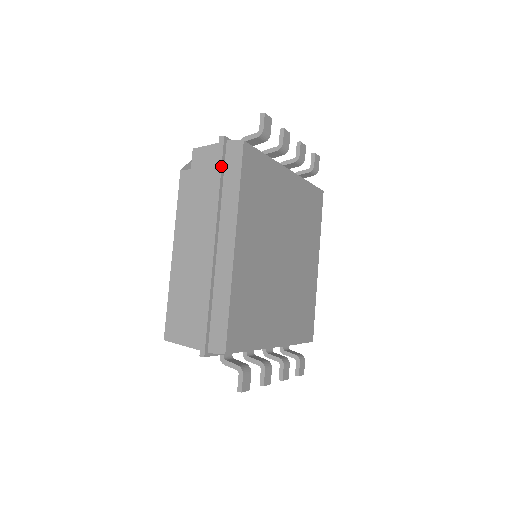
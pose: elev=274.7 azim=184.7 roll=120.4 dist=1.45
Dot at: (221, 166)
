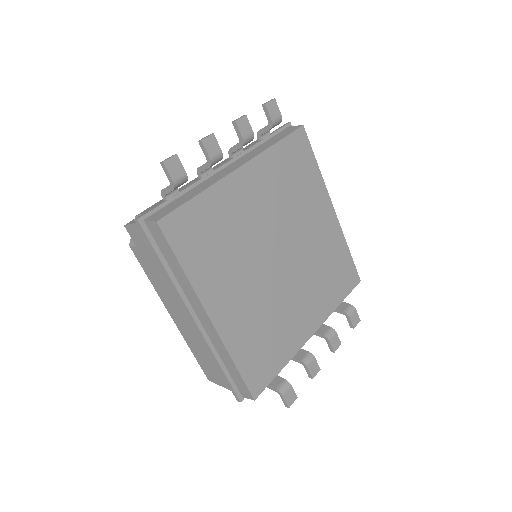
Dot at: (154, 250)
